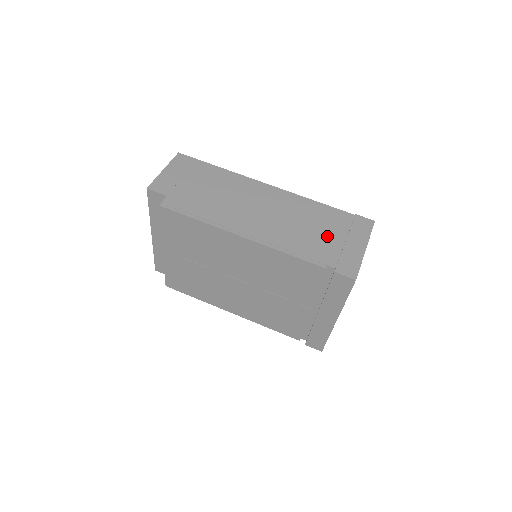
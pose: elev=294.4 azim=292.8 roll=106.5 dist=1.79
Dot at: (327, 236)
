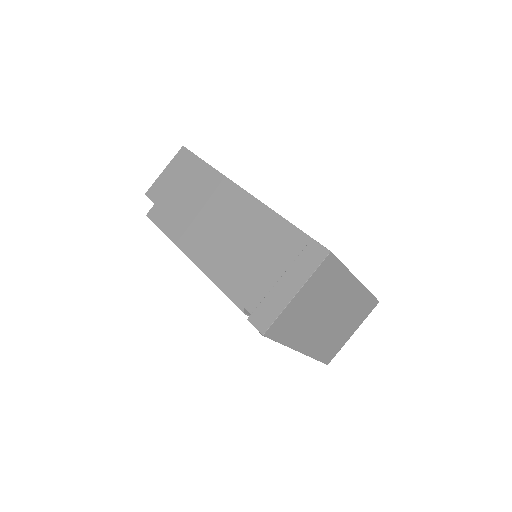
Dot at: (265, 268)
